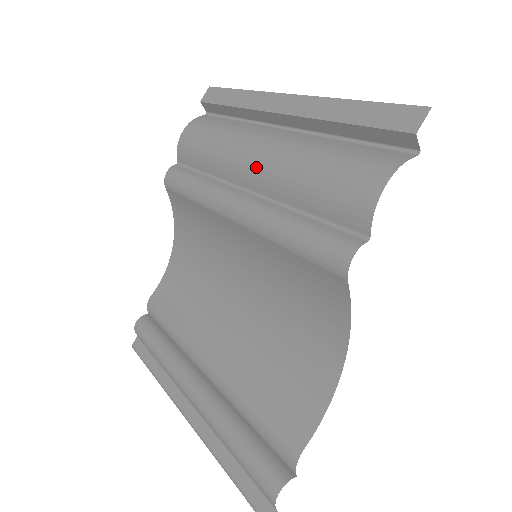
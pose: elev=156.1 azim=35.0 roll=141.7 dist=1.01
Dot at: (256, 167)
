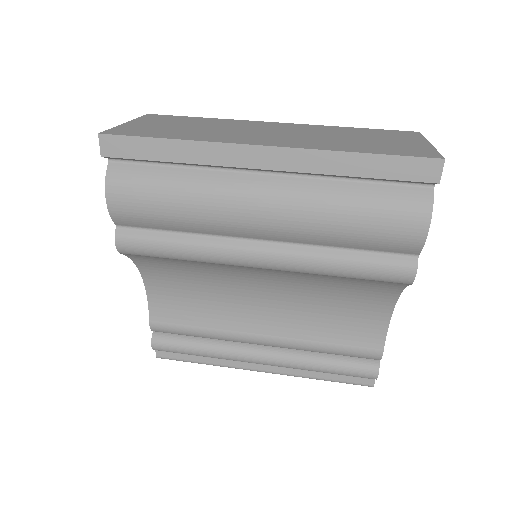
Dot at: (271, 227)
